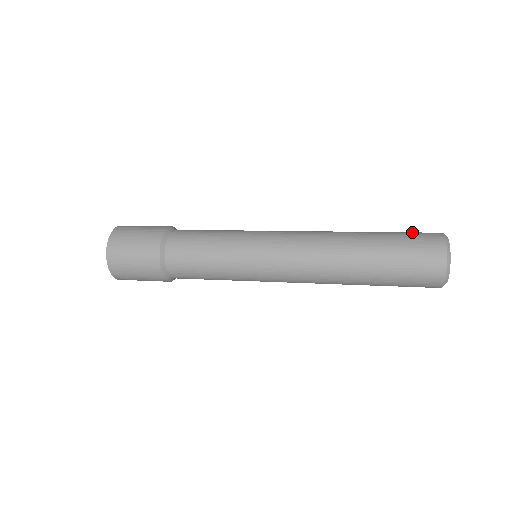
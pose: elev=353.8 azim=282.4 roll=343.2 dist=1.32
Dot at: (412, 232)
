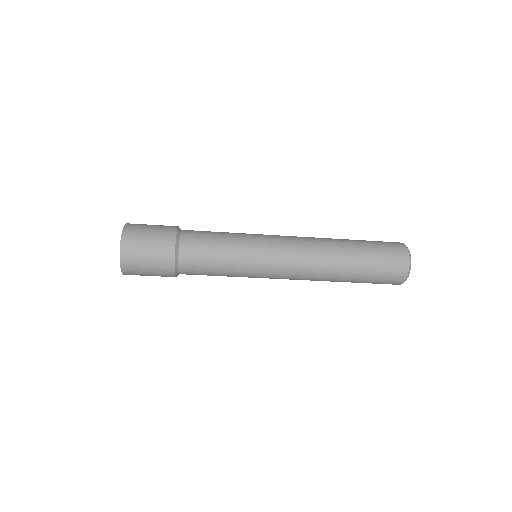
Dot at: occluded
